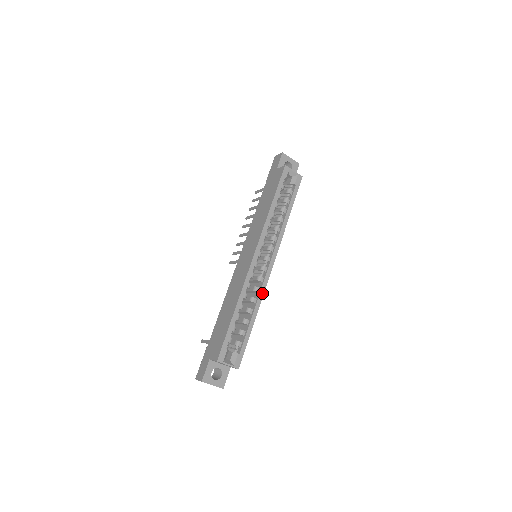
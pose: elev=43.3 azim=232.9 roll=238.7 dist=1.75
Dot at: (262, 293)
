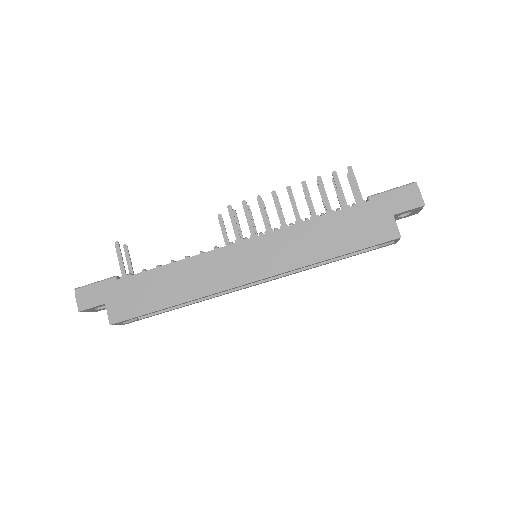
Dot at: (217, 296)
